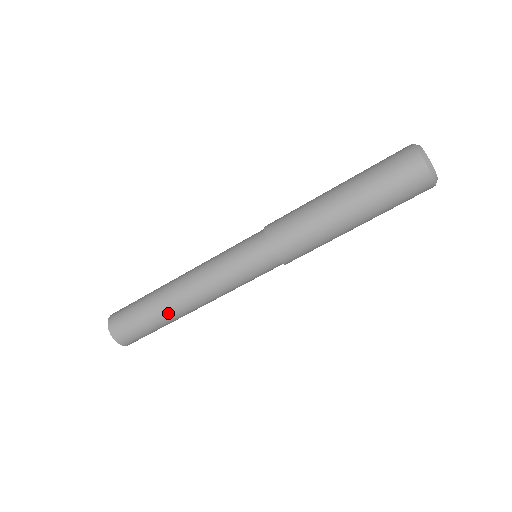
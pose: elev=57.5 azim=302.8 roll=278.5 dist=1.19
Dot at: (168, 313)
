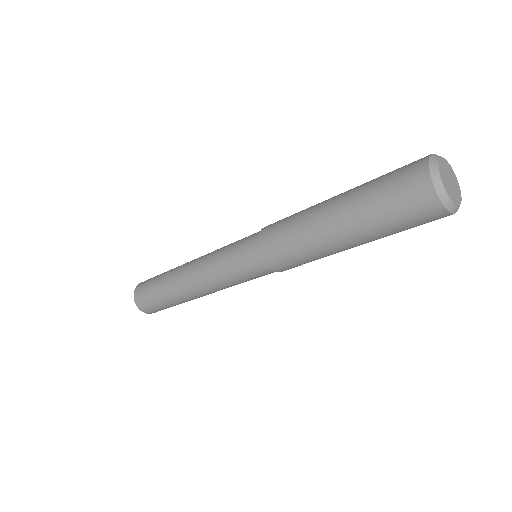
Dot at: occluded
